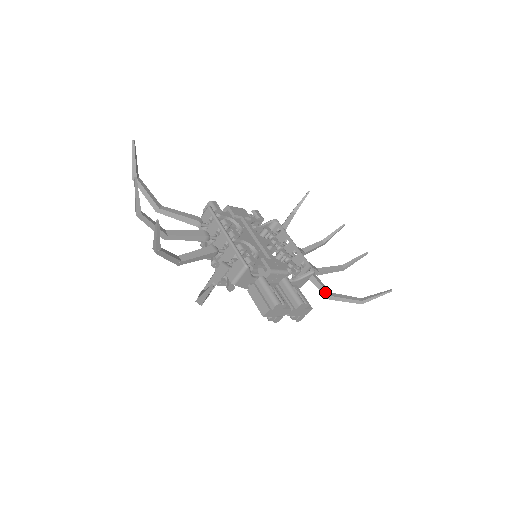
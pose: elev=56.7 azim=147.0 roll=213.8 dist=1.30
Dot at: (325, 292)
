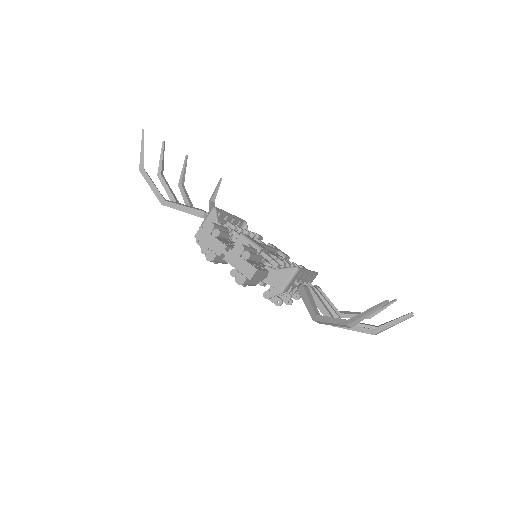
Dot at: (311, 309)
